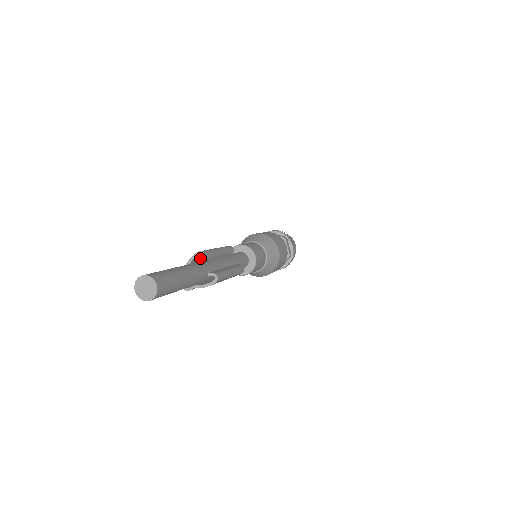
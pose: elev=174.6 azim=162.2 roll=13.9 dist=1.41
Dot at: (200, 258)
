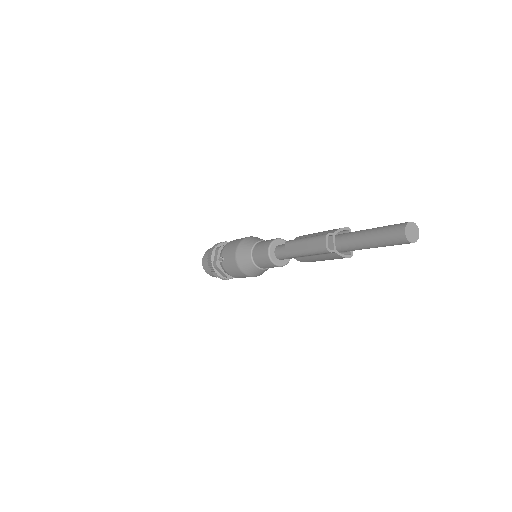
Dot at: occluded
